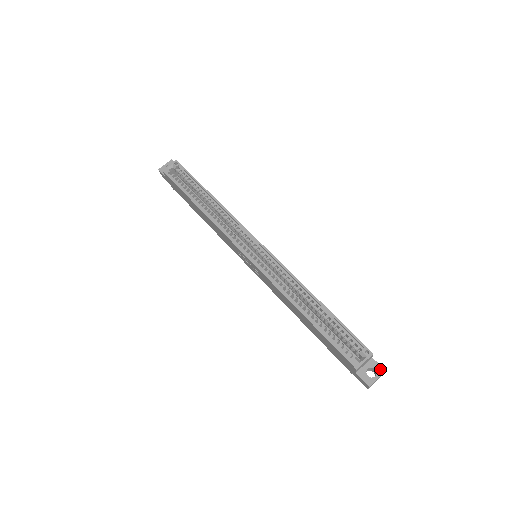
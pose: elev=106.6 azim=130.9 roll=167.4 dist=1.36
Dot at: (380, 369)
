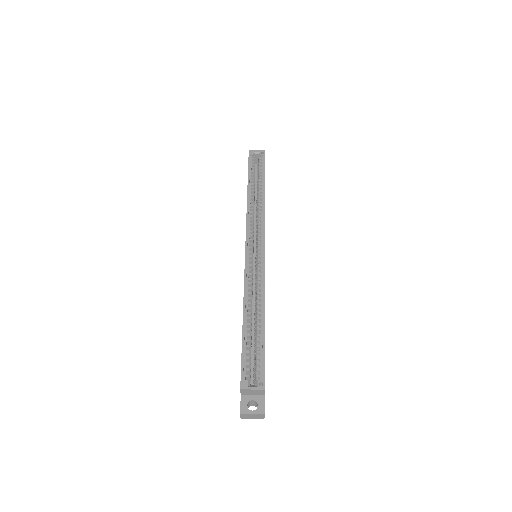
Dot at: (262, 409)
